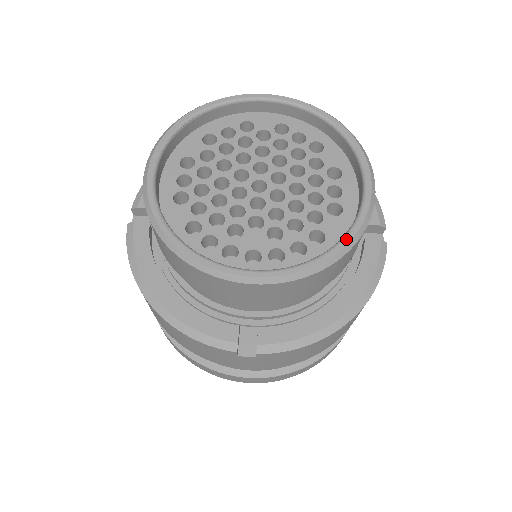
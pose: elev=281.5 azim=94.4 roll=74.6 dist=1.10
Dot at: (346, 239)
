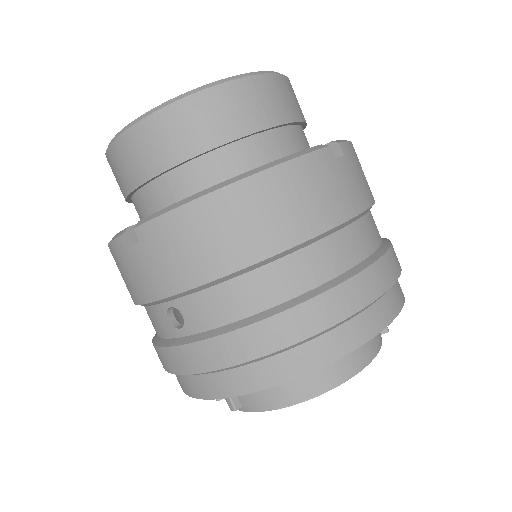
Dot at: occluded
